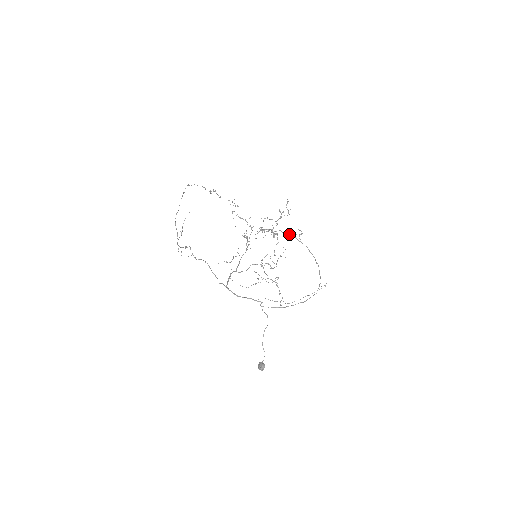
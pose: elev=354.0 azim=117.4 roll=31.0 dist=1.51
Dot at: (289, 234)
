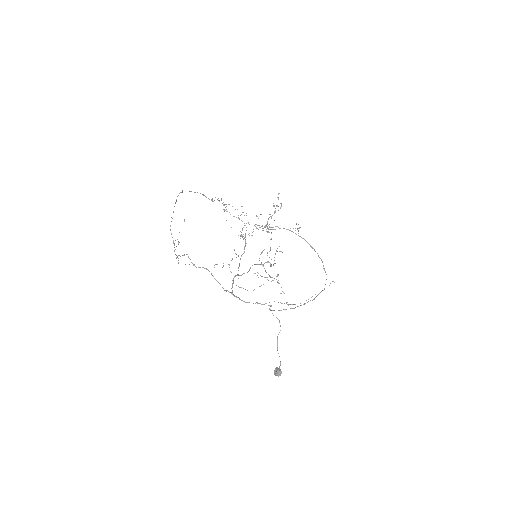
Dot at: occluded
